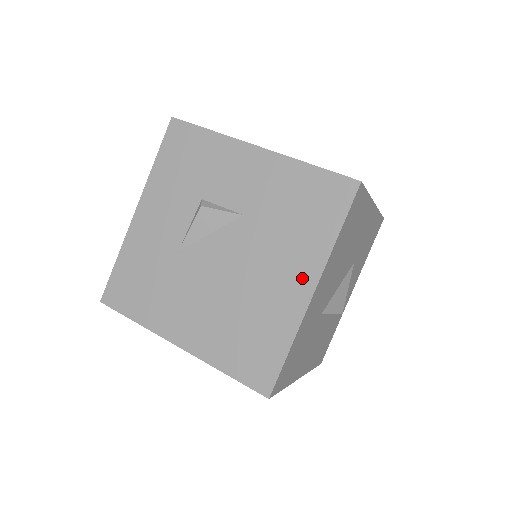
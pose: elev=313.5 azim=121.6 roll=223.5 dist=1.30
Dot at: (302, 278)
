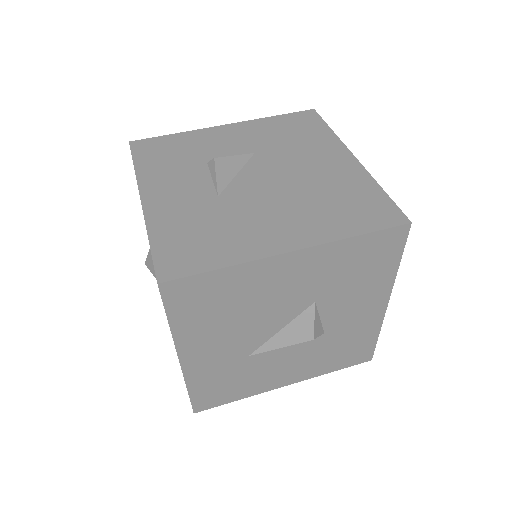
Dot at: (338, 155)
